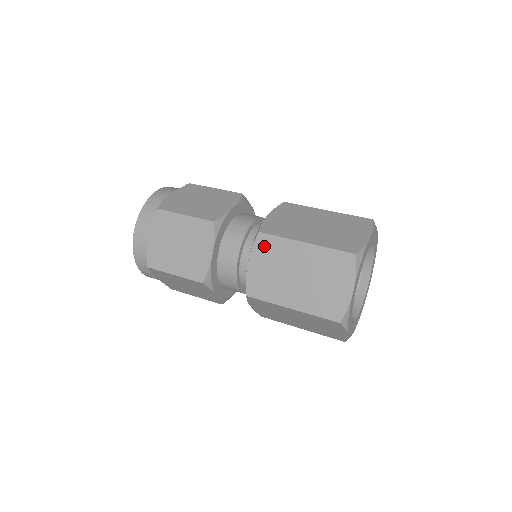
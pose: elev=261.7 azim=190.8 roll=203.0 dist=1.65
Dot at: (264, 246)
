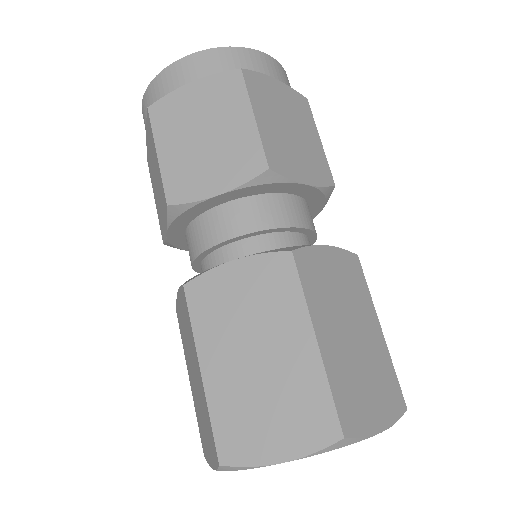
Dot at: (274, 272)
